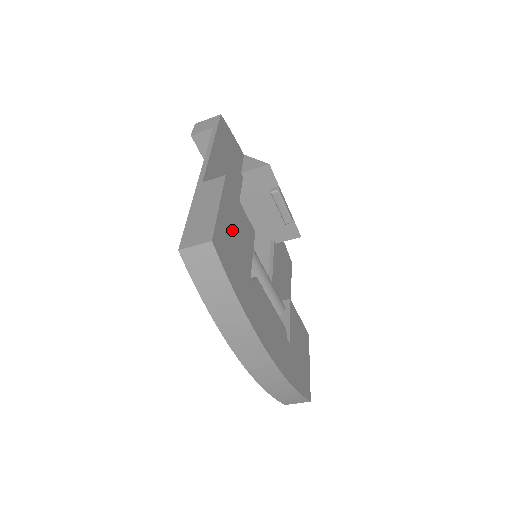
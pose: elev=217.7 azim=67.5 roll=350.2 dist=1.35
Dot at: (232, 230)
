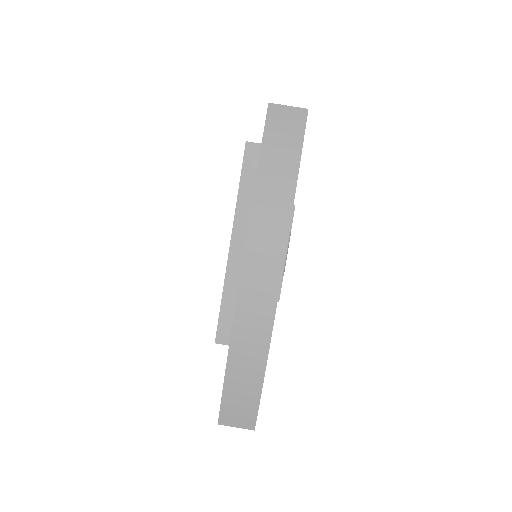
Dot at: occluded
